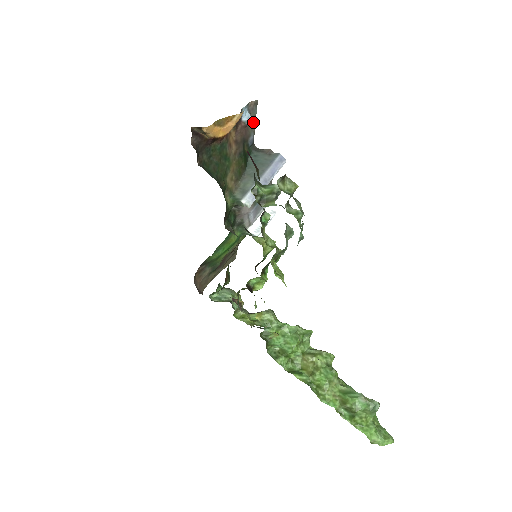
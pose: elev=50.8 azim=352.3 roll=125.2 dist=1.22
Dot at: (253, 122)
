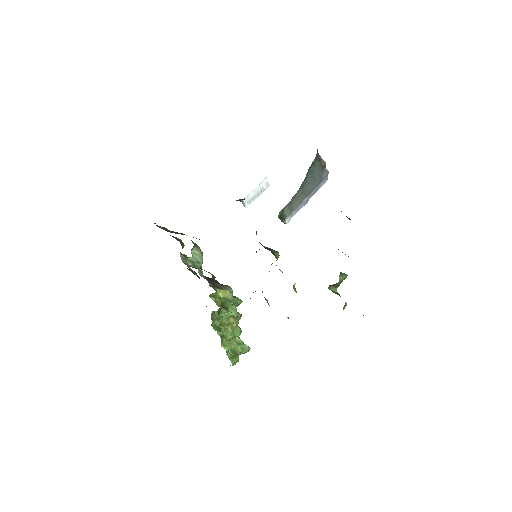
Dot at: occluded
